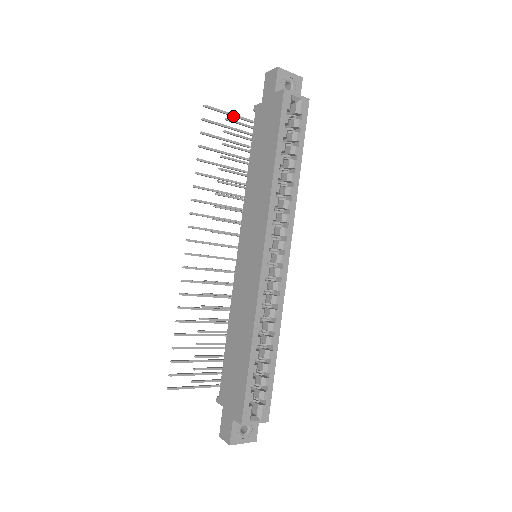
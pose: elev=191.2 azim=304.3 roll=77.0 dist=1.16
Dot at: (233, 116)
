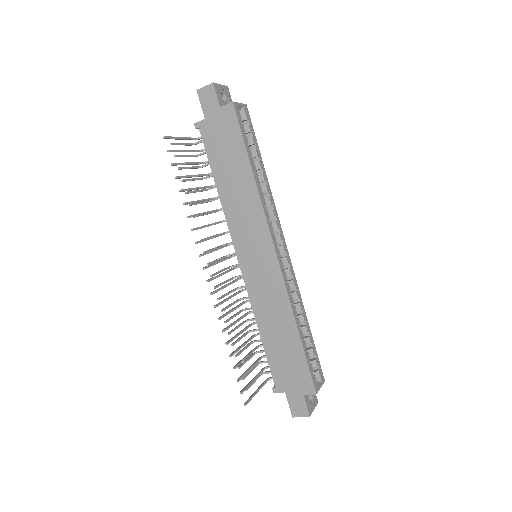
Dot at: (184, 139)
